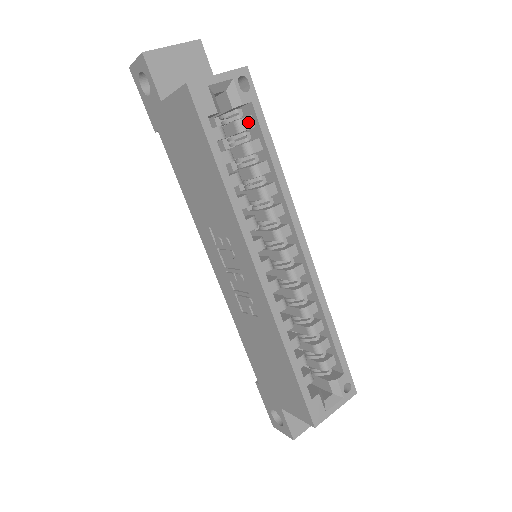
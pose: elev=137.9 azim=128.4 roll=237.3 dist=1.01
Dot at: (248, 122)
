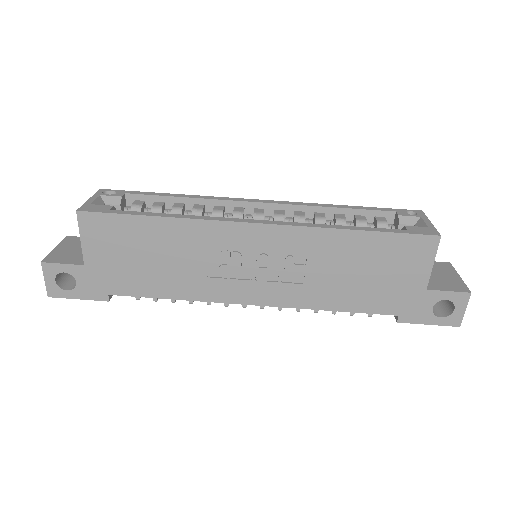
Dot at: (138, 203)
